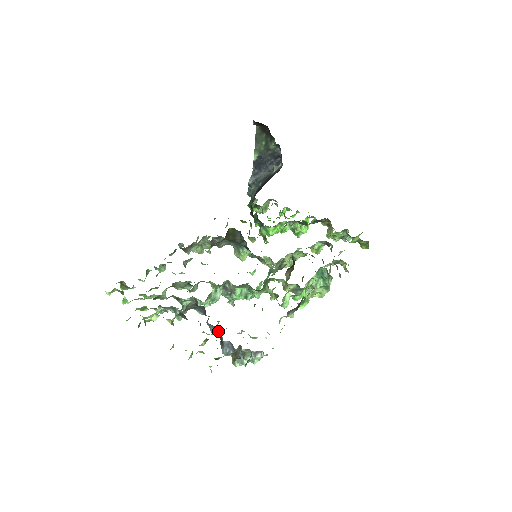
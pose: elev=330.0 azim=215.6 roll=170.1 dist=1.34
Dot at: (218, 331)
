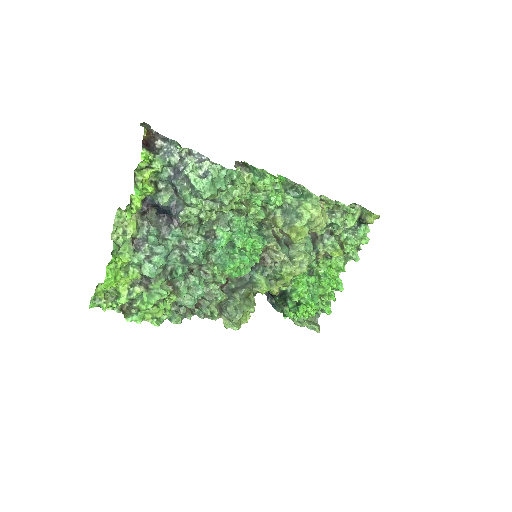
Dot at: (183, 209)
